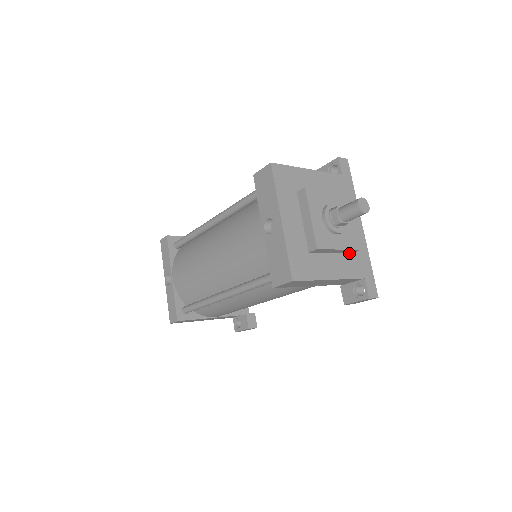
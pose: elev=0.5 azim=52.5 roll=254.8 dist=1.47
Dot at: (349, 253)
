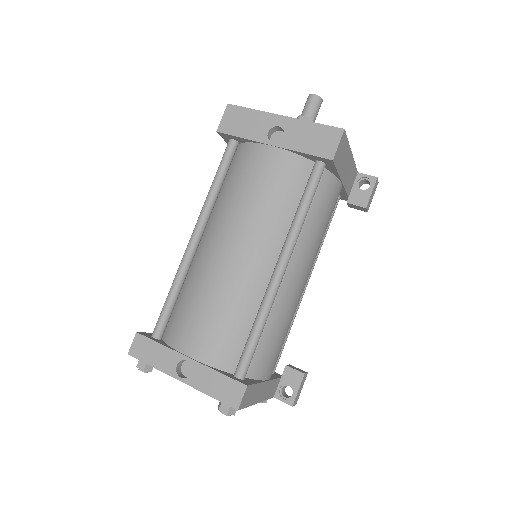
Dot at: occluded
